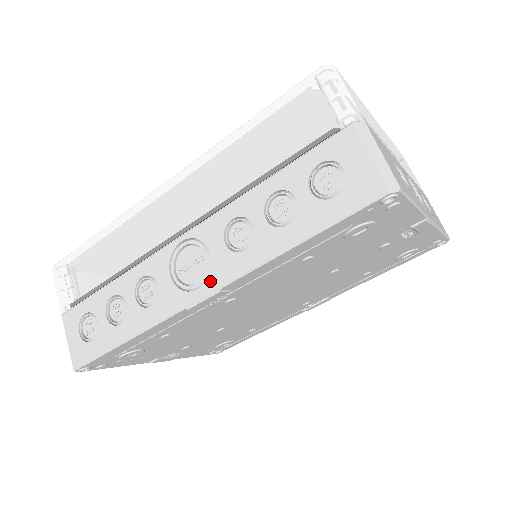
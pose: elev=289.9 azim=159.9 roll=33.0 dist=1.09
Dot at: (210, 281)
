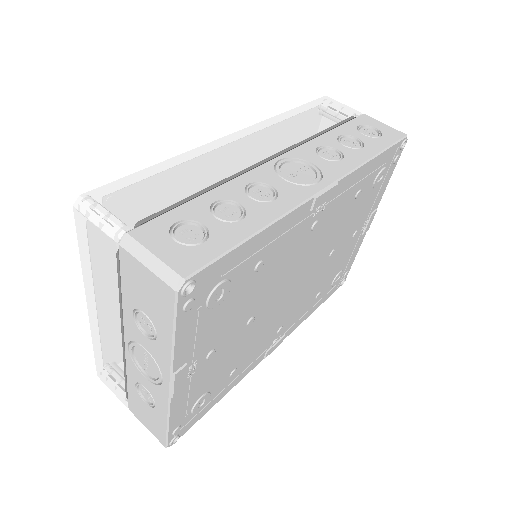
Dot at: (326, 177)
